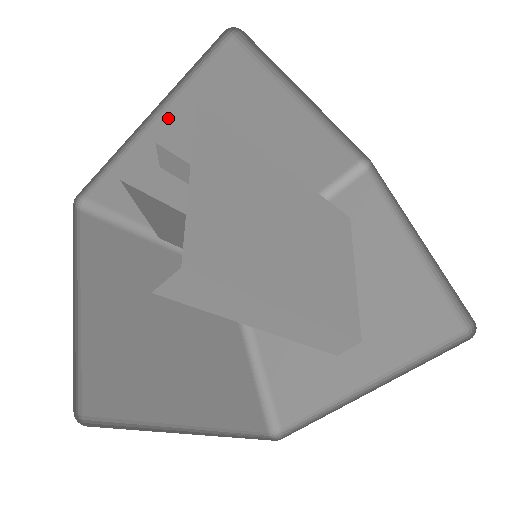
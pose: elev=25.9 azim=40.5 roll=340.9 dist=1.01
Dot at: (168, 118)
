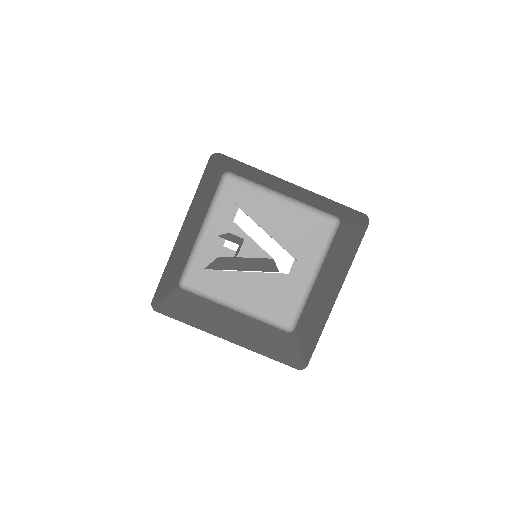
Dot at: (185, 220)
